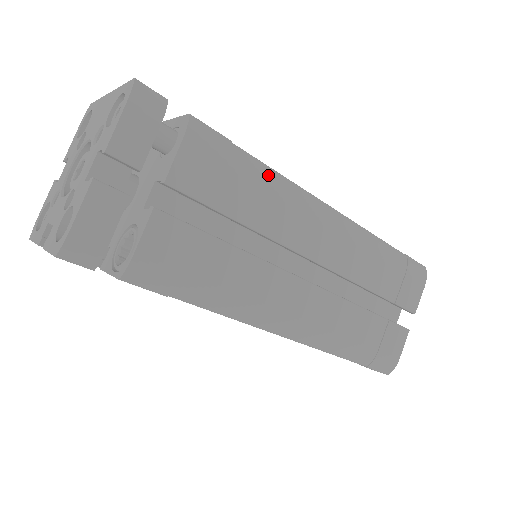
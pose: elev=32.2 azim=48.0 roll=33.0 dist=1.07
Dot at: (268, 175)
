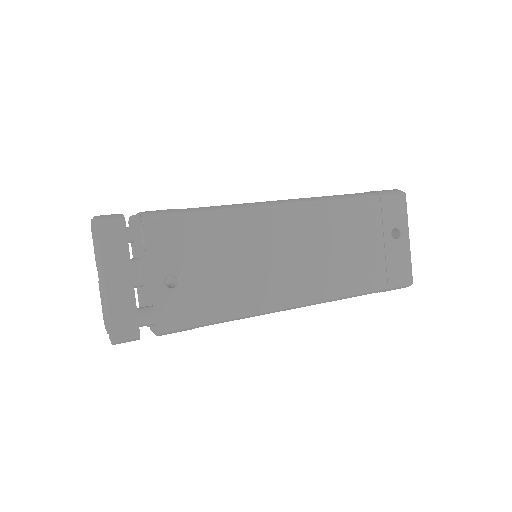
Dot at: occluded
